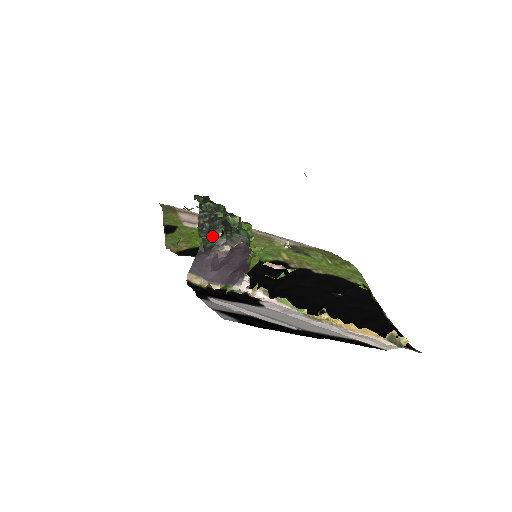
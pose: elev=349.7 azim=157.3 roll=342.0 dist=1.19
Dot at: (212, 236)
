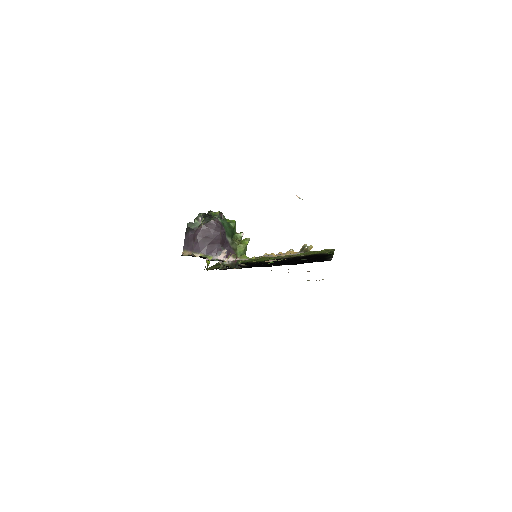
Dot at: (195, 221)
